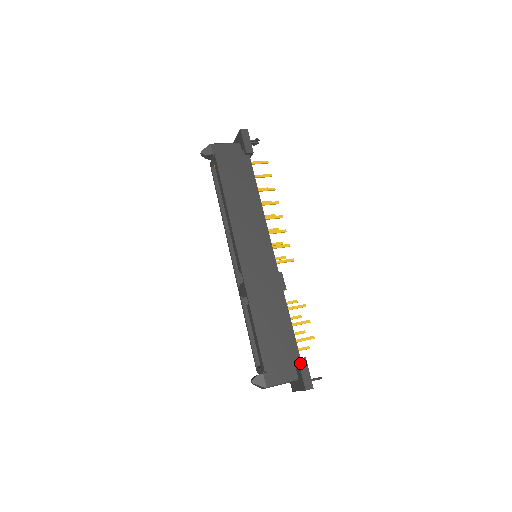
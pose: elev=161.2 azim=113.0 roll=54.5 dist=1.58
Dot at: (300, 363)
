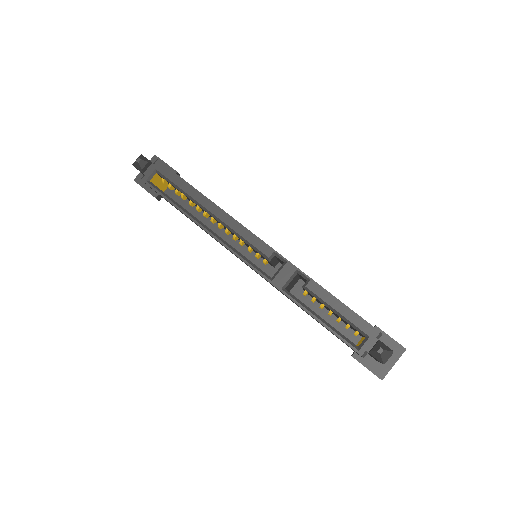
Dot at: occluded
